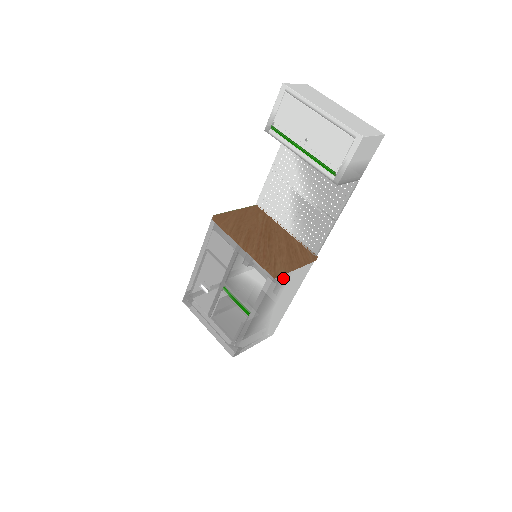
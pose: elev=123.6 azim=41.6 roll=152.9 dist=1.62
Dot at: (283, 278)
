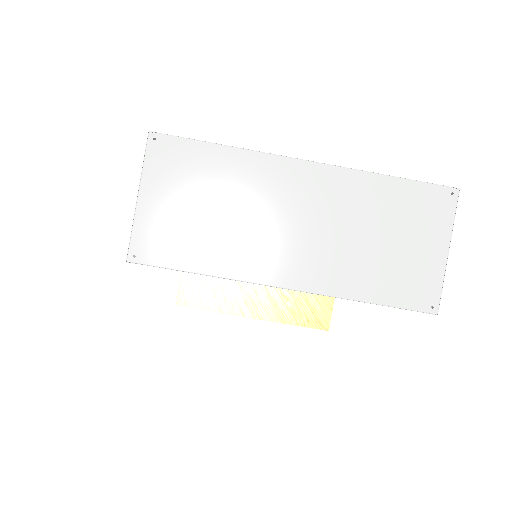
Dot at: occluded
